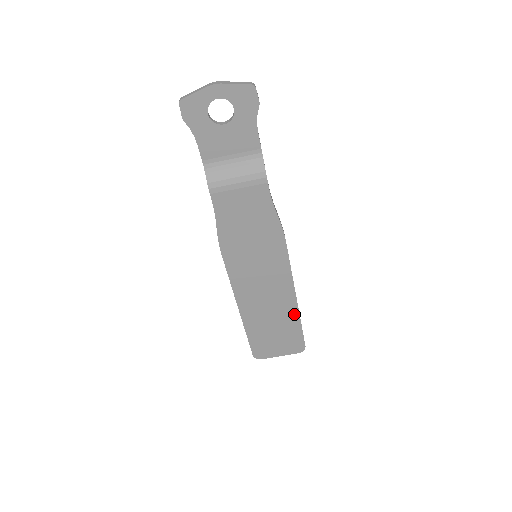
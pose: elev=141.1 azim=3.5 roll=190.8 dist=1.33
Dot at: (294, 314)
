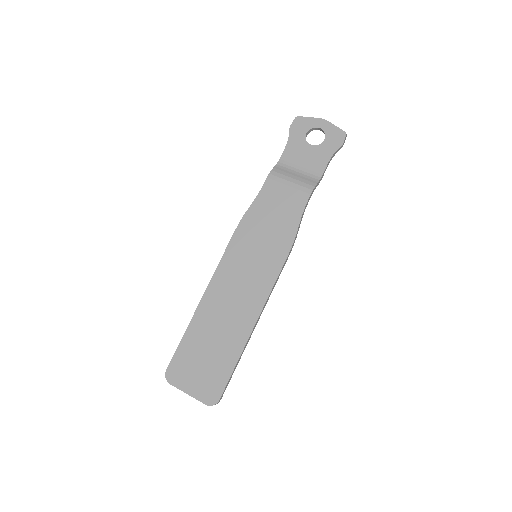
Dot at: (240, 343)
